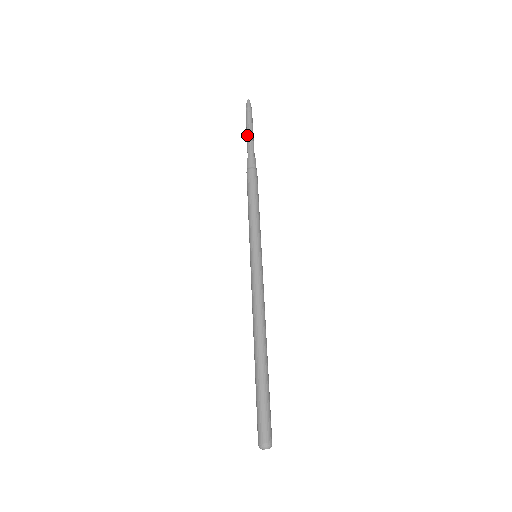
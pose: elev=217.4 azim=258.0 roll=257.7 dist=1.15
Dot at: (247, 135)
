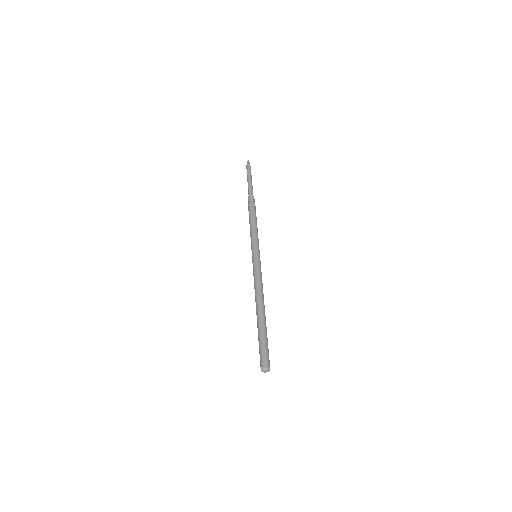
Dot at: (249, 181)
